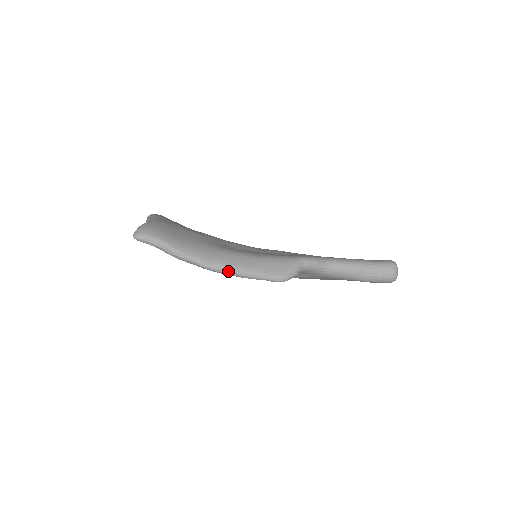
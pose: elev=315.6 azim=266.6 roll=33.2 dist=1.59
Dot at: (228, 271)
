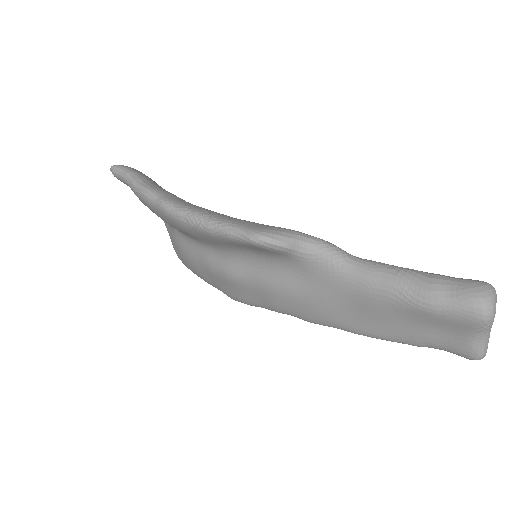
Dot at: (190, 214)
